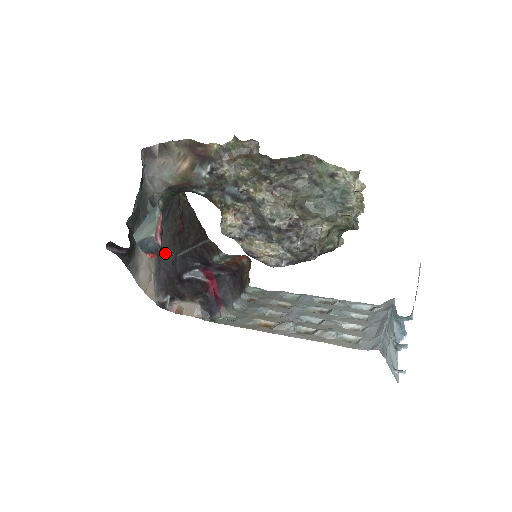
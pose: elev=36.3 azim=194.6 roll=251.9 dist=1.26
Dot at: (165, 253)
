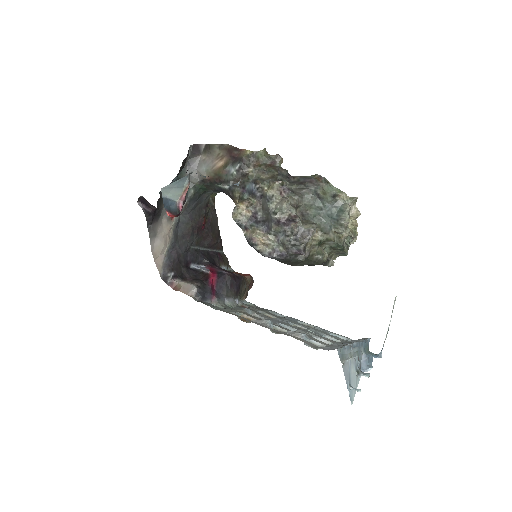
Dot at: (182, 238)
